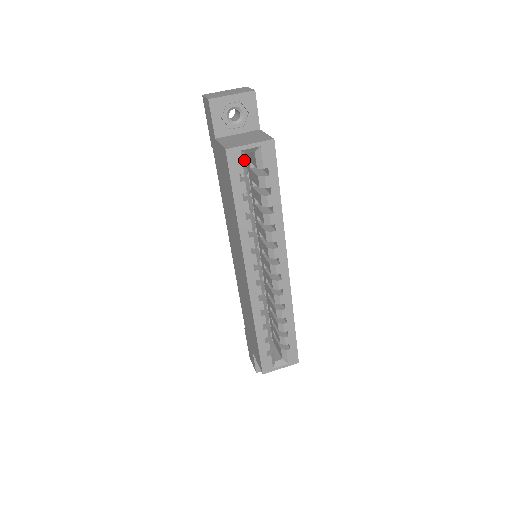
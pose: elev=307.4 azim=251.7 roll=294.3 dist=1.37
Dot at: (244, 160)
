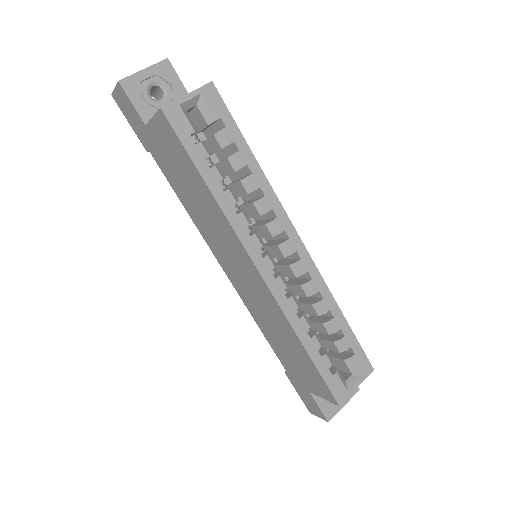
Dot at: (188, 118)
